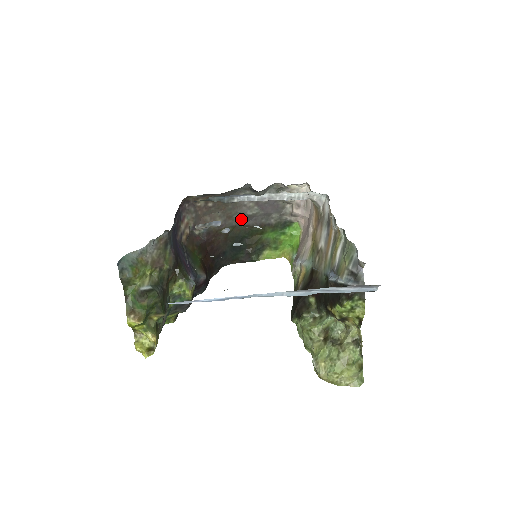
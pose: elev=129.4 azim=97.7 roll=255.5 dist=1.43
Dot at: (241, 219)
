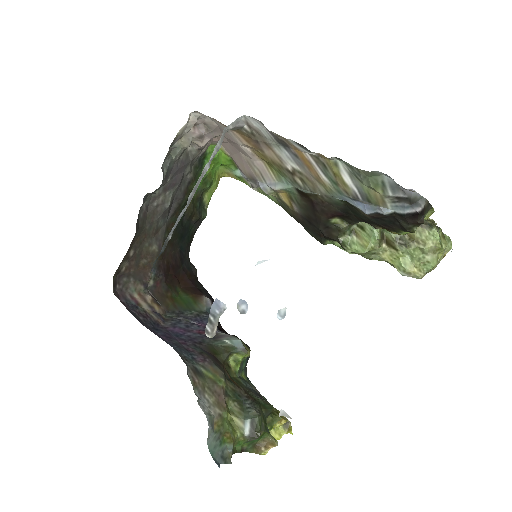
Dot at: (165, 217)
